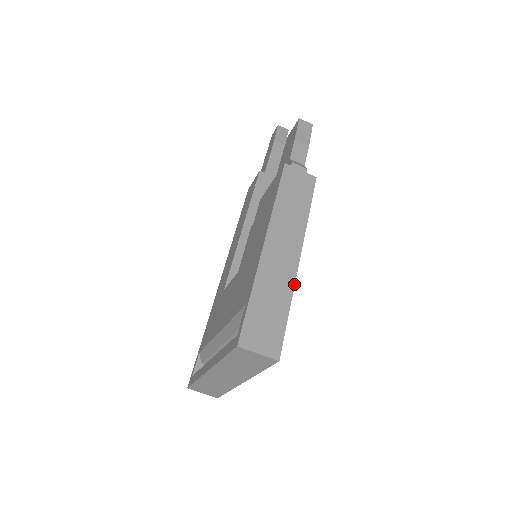
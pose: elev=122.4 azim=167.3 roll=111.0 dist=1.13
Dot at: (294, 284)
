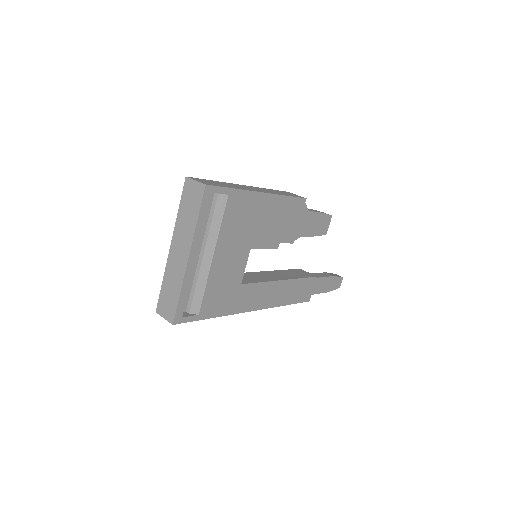
Dot at: (248, 190)
